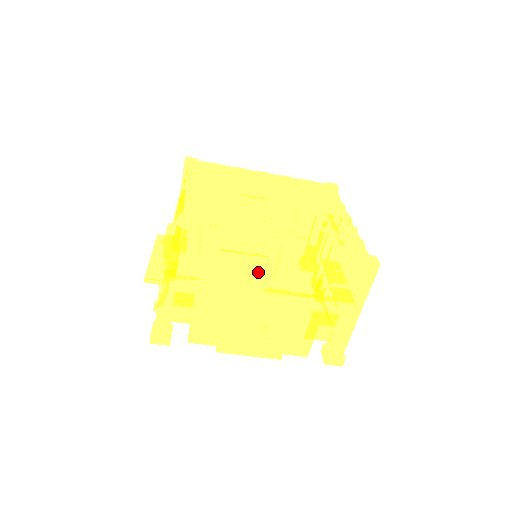
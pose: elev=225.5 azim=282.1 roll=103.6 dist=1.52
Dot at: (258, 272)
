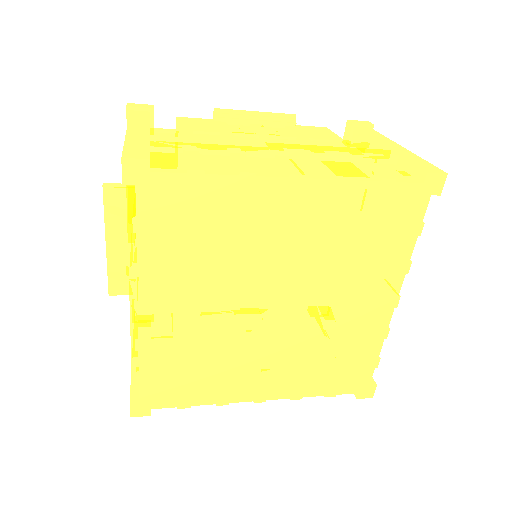
Dot at: occluded
